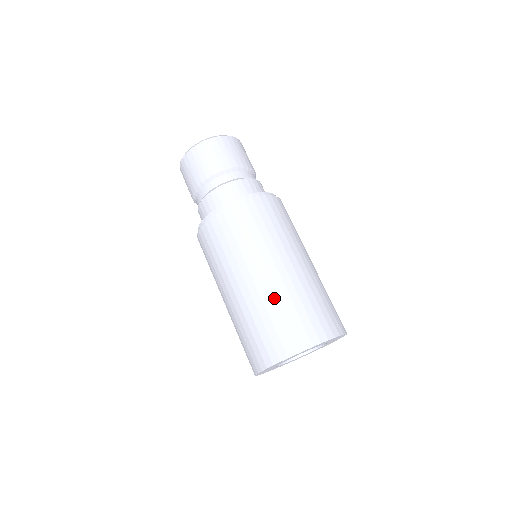
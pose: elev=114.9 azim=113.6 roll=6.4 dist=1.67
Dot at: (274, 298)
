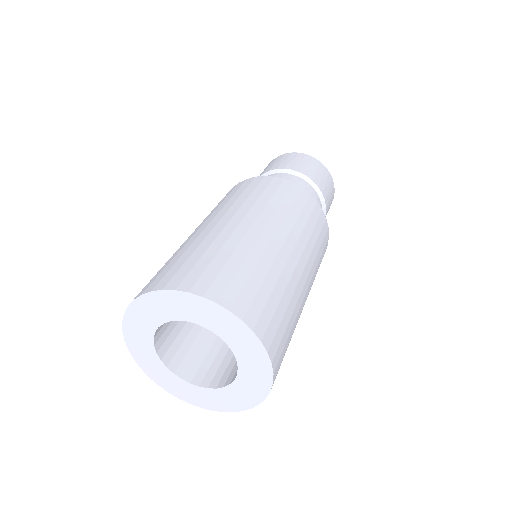
Dot at: (243, 246)
